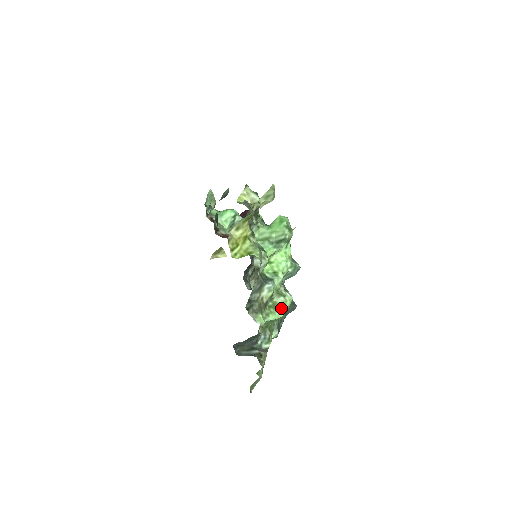
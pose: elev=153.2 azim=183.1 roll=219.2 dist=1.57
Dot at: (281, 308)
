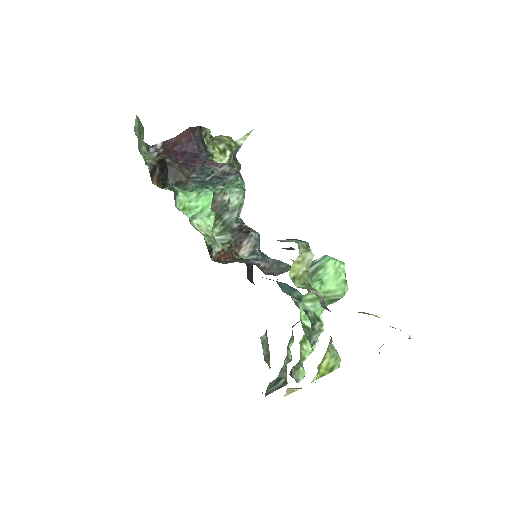
Dot at: occluded
